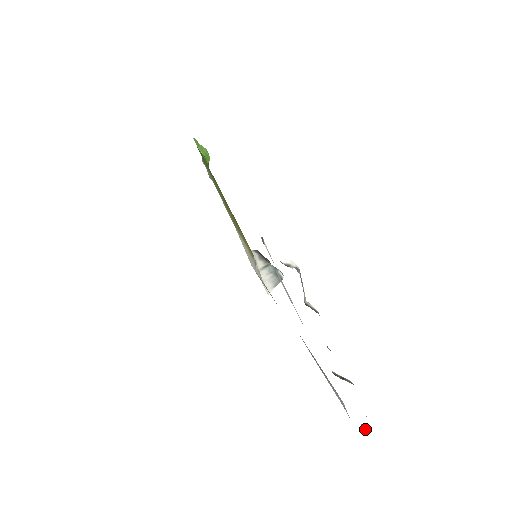
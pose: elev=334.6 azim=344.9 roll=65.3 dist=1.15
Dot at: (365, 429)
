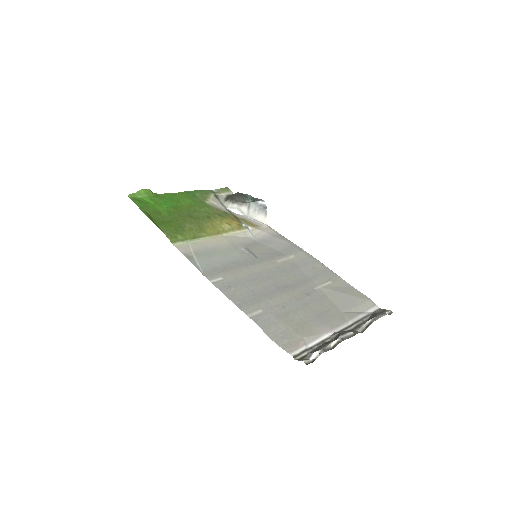
Dot at: (390, 313)
